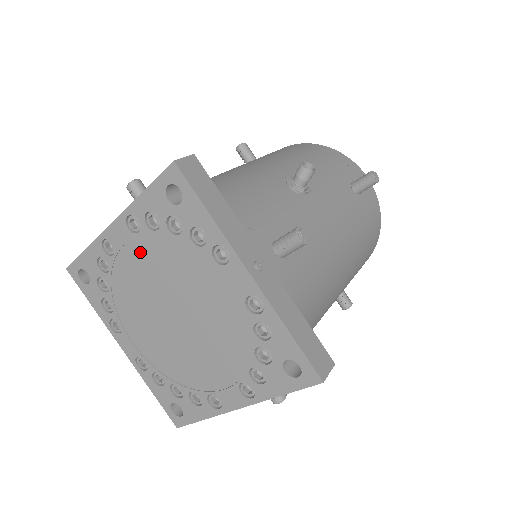
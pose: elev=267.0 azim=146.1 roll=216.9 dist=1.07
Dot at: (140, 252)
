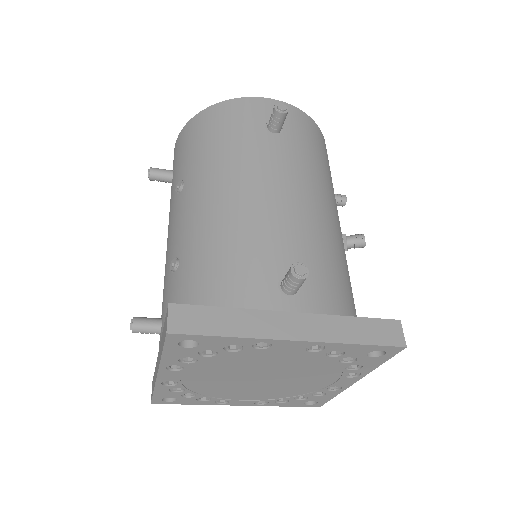
Dot at: (292, 356)
